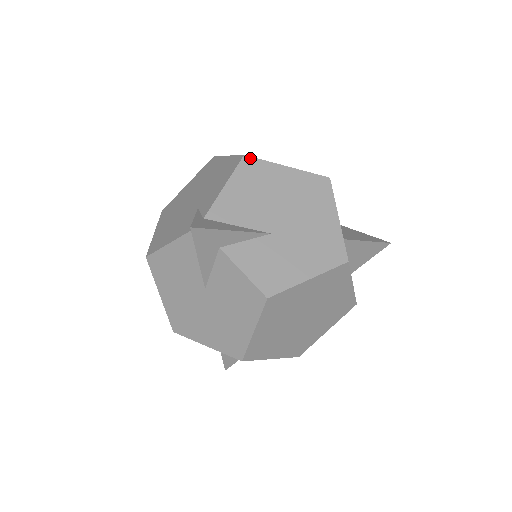
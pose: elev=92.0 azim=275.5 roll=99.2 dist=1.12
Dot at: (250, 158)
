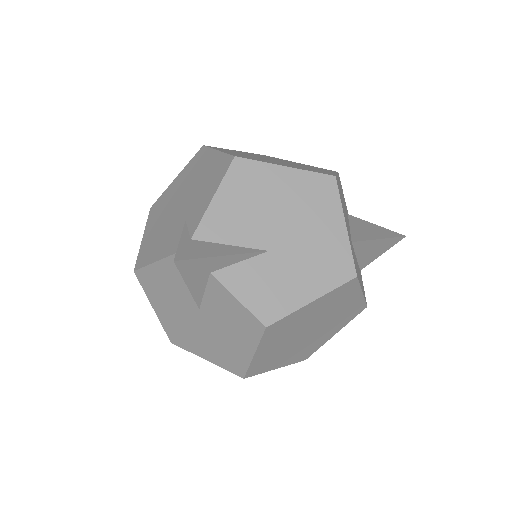
Dot at: (242, 160)
